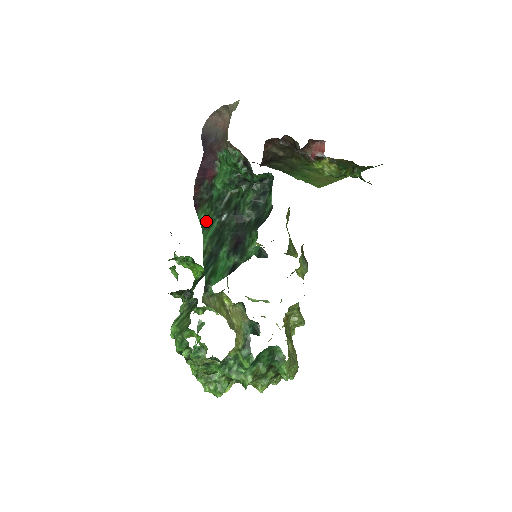
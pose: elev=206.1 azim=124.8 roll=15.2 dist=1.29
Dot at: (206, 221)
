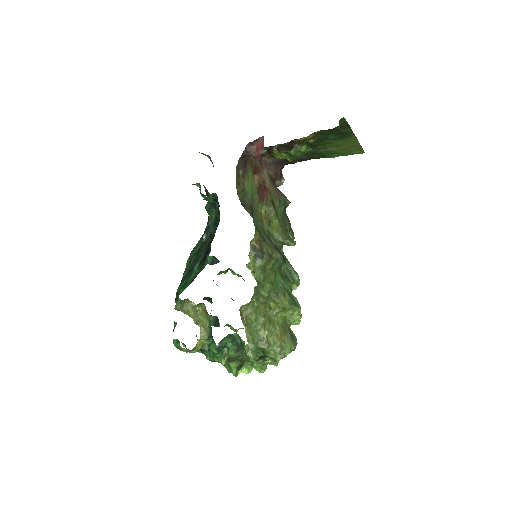
Dot at: (198, 245)
